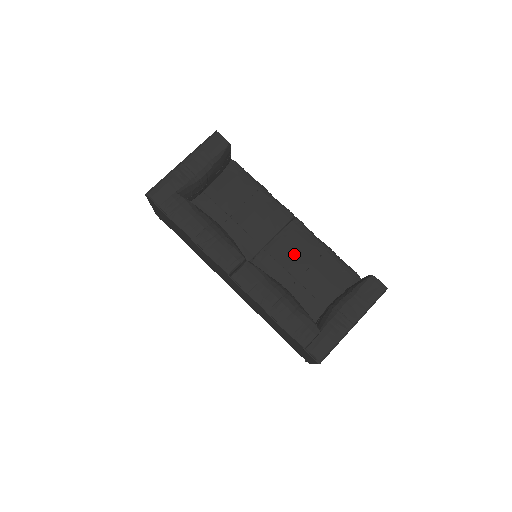
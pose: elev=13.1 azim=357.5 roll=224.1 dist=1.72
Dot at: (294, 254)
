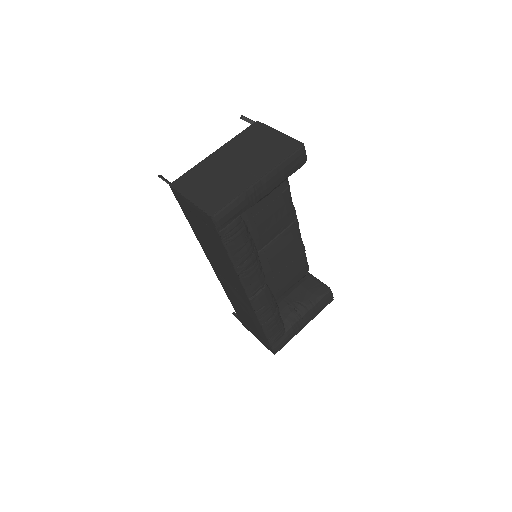
Dot at: (283, 255)
